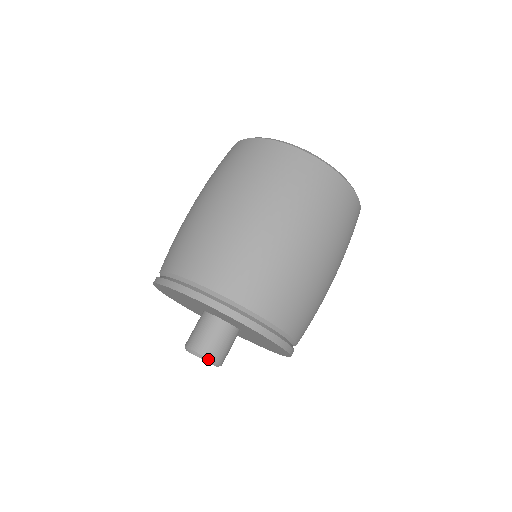
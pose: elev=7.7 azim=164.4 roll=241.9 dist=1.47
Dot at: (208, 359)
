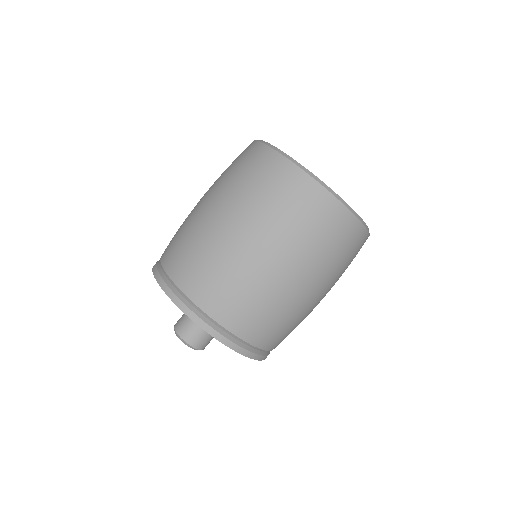
Dot at: (178, 335)
